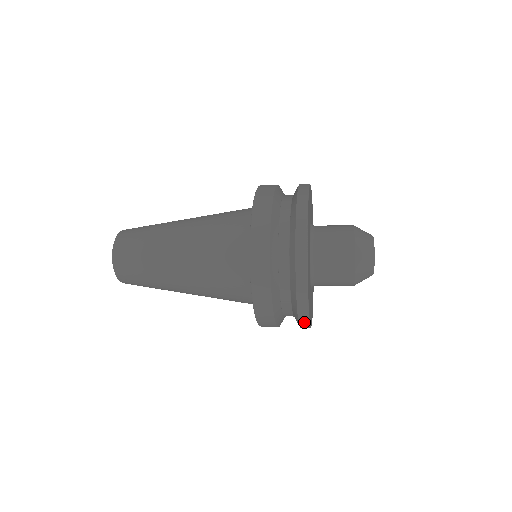
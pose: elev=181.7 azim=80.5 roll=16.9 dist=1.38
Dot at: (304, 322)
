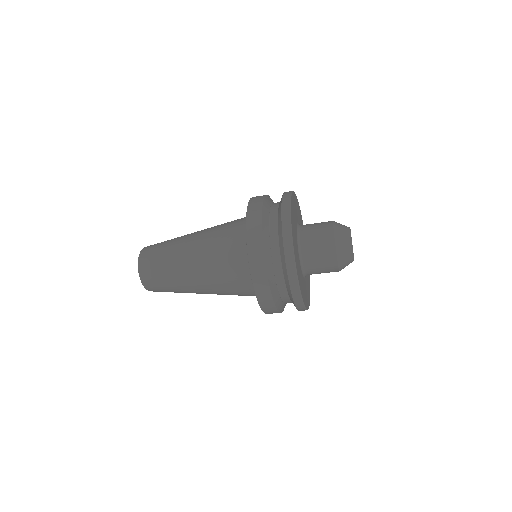
Dot at: (299, 303)
